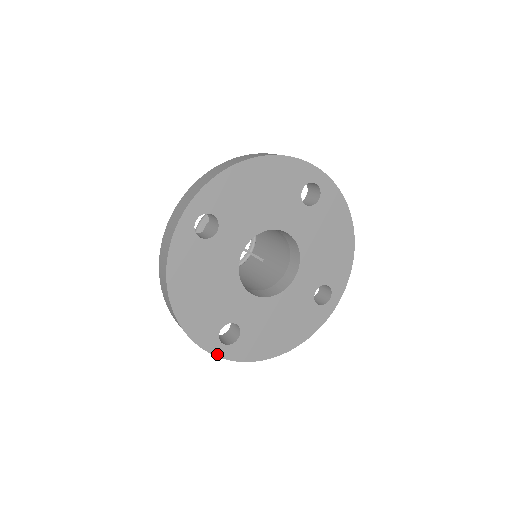
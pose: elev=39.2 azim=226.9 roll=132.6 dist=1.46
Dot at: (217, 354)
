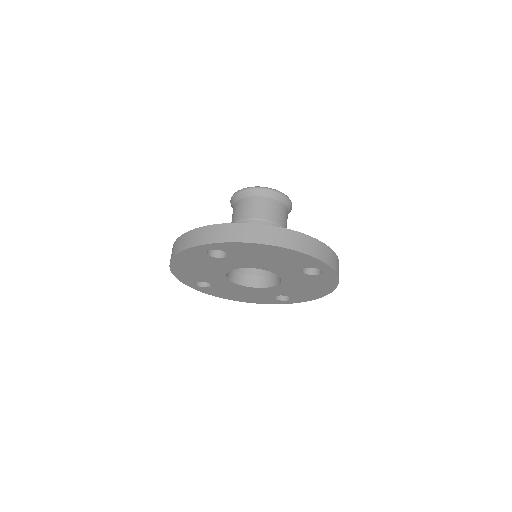
Dot at: (189, 286)
